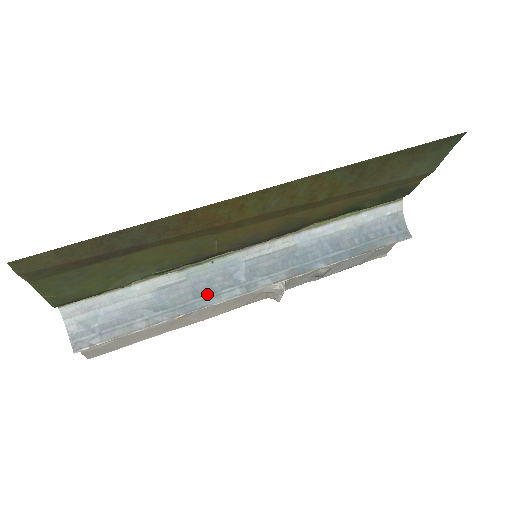
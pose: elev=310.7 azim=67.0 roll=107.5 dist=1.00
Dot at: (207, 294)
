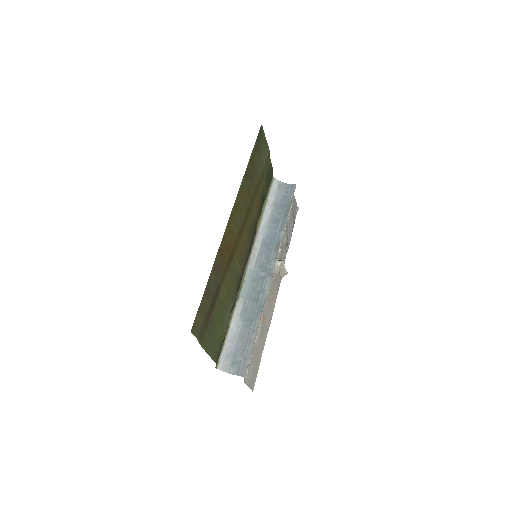
Dot at: (259, 295)
